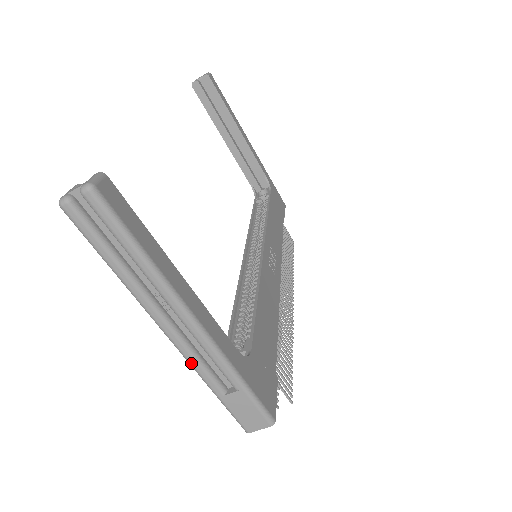
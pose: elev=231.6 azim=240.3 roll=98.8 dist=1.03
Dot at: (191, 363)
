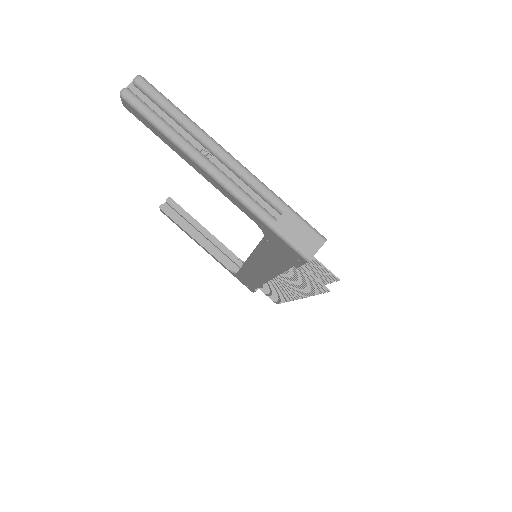
Dot at: (240, 196)
